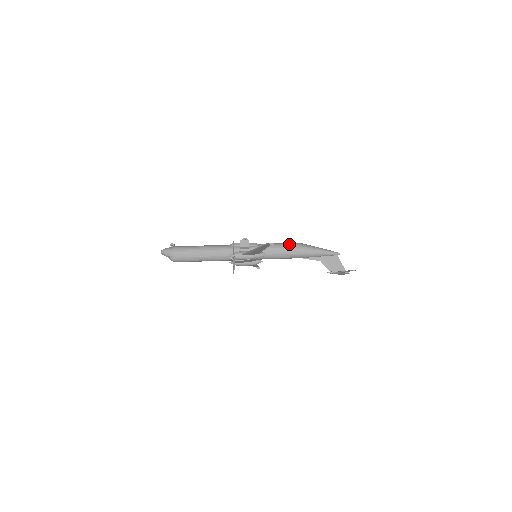
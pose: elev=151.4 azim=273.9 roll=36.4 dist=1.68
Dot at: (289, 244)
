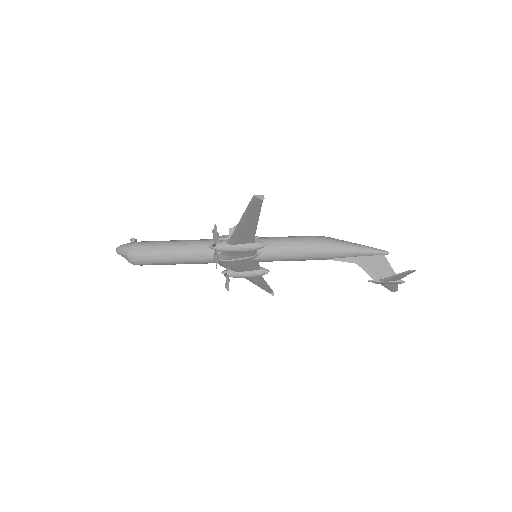
Dot at: (306, 236)
